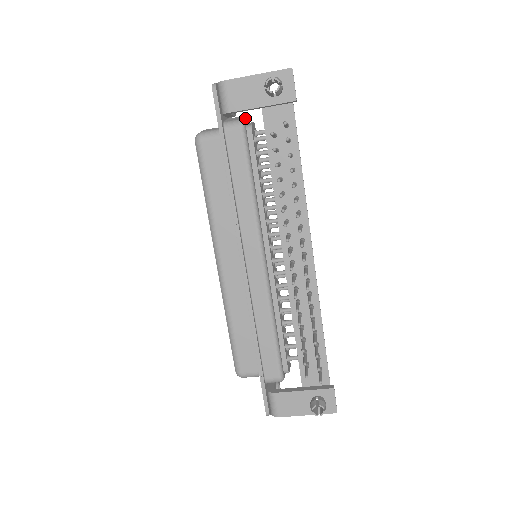
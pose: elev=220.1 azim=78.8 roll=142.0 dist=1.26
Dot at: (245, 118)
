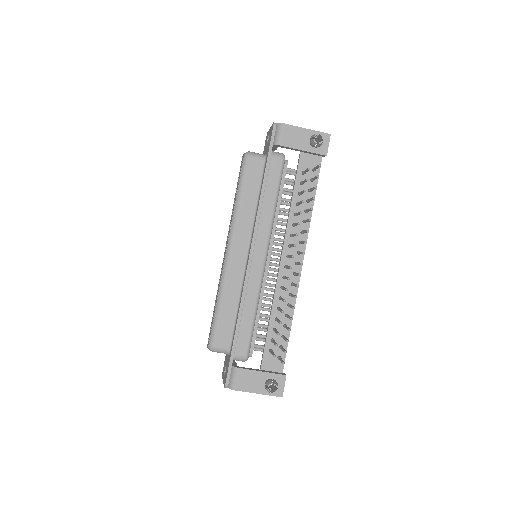
Dot at: occluded
